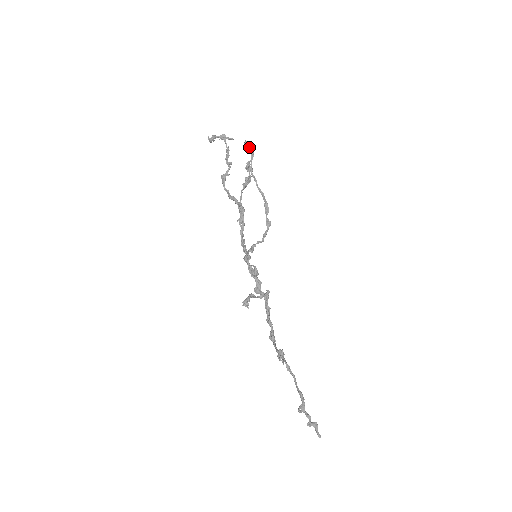
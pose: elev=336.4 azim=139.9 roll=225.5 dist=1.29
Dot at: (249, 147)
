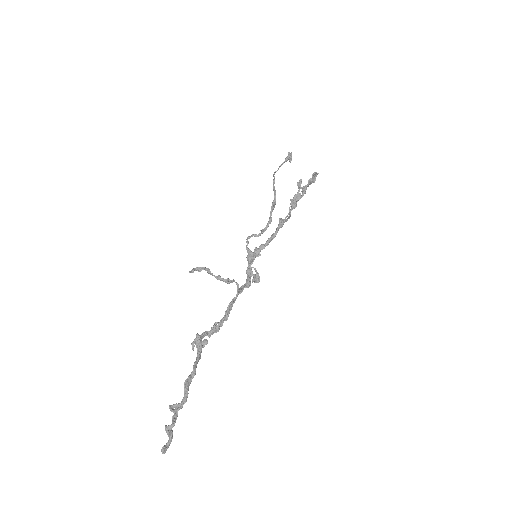
Dot at: (289, 157)
